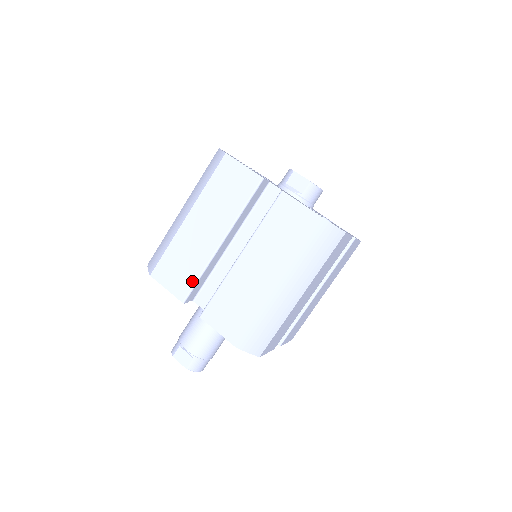
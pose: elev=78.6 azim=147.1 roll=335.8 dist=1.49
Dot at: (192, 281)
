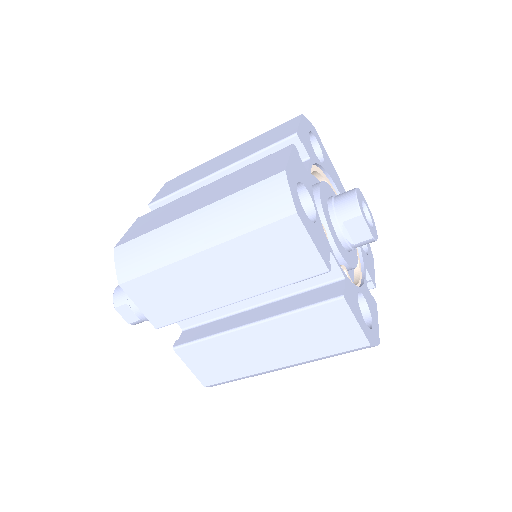
Dot at: (177, 318)
